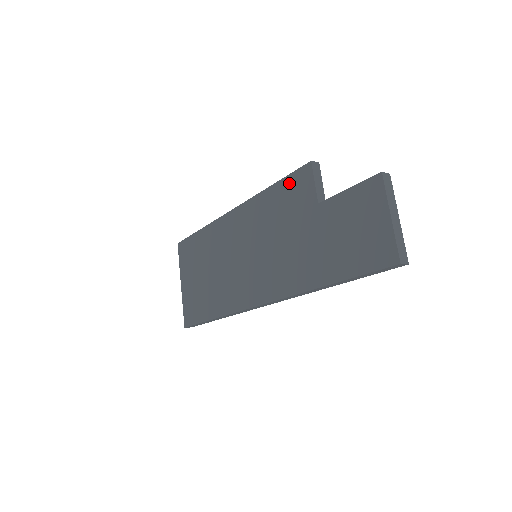
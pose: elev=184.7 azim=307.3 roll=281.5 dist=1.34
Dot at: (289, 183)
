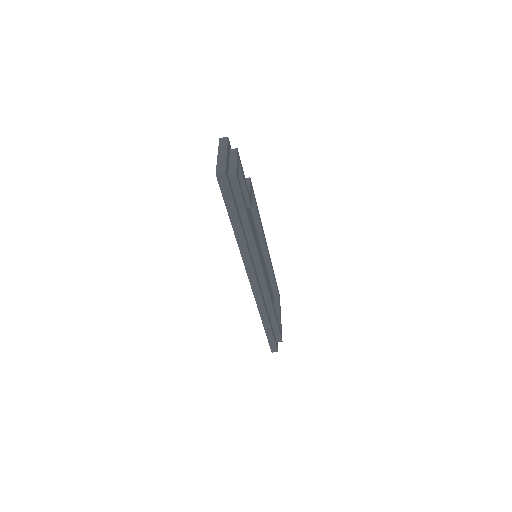
Dot at: occluded
